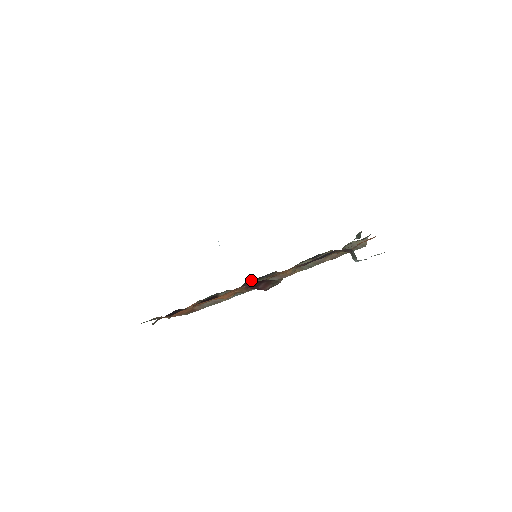
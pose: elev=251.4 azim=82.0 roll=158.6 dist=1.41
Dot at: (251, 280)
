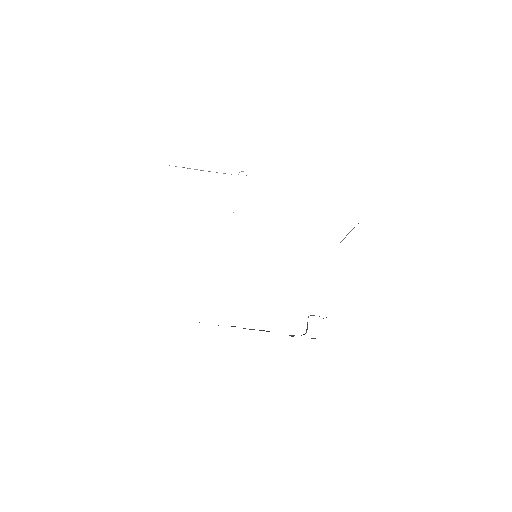
Dot at: occluded
